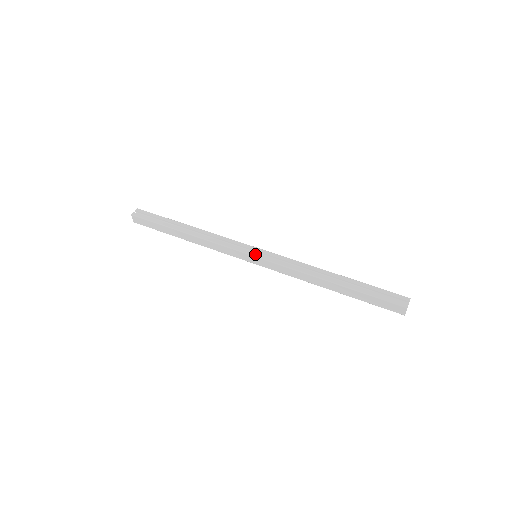
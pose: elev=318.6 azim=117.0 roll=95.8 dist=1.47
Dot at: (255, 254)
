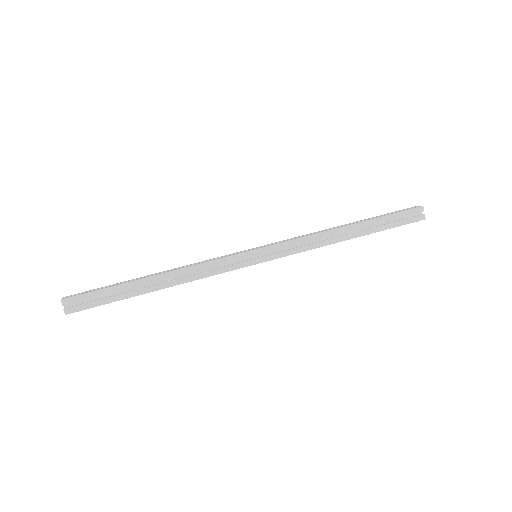
Dot at: (260, 260)
